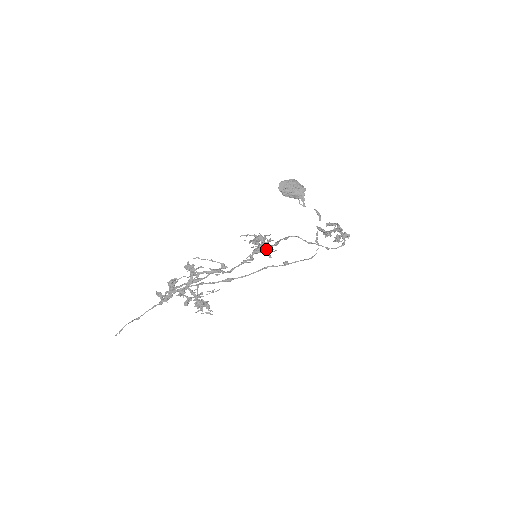
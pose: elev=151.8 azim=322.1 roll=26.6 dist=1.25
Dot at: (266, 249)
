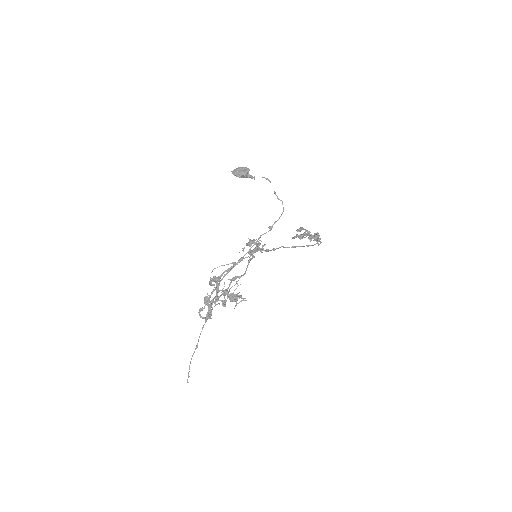
Dot at: (258, 244)
